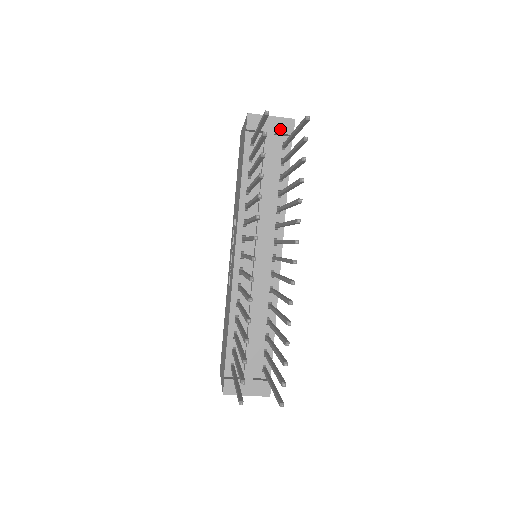
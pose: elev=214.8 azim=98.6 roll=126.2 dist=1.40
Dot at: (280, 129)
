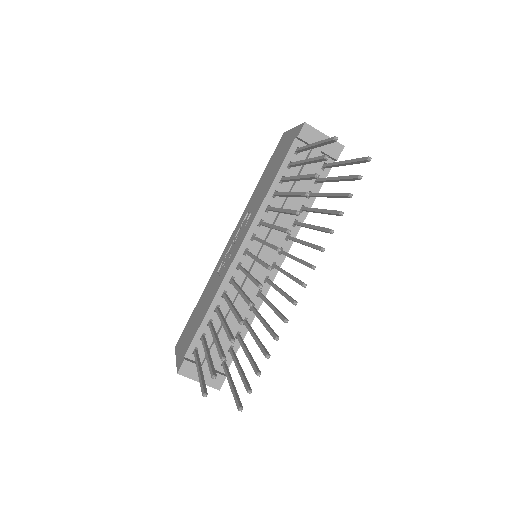
Dot at: (328, 150)
